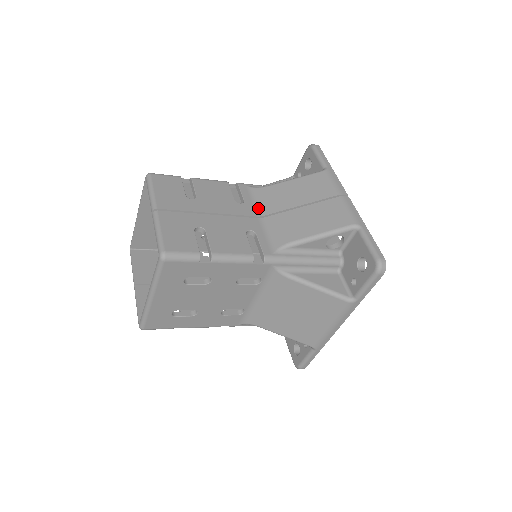
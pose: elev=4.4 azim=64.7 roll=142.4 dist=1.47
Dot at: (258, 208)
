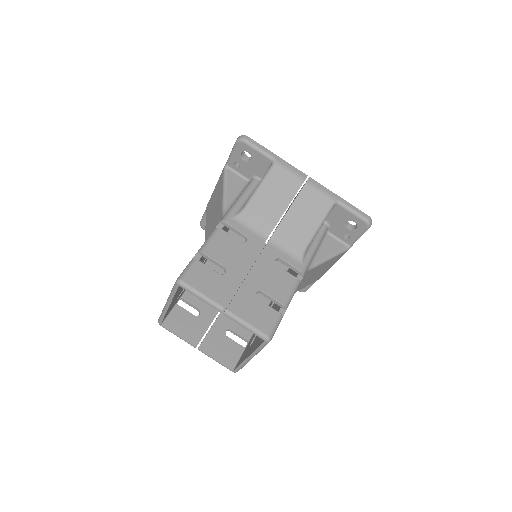
Dot at: (258, 233)
